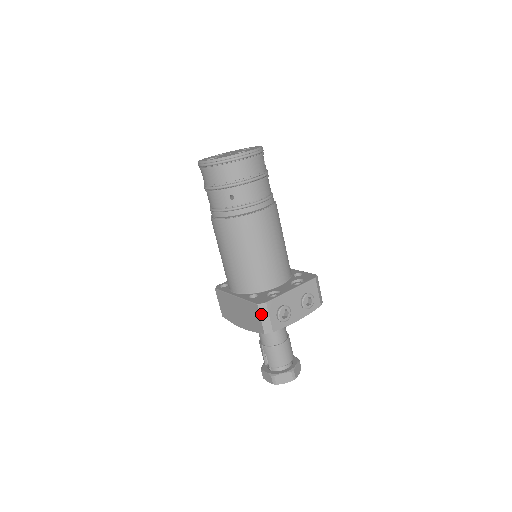
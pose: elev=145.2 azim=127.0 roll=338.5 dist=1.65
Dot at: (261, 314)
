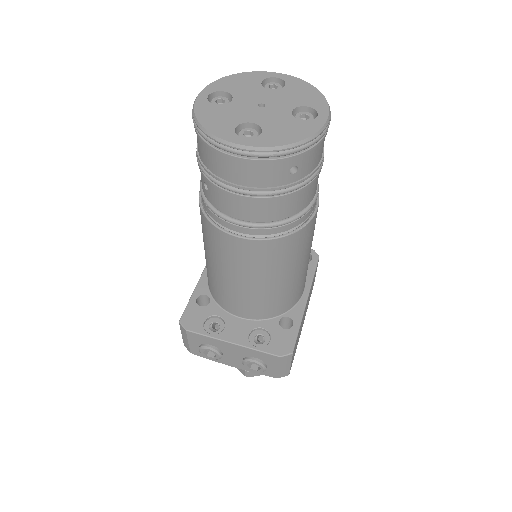
Dot at: (182, 331)
